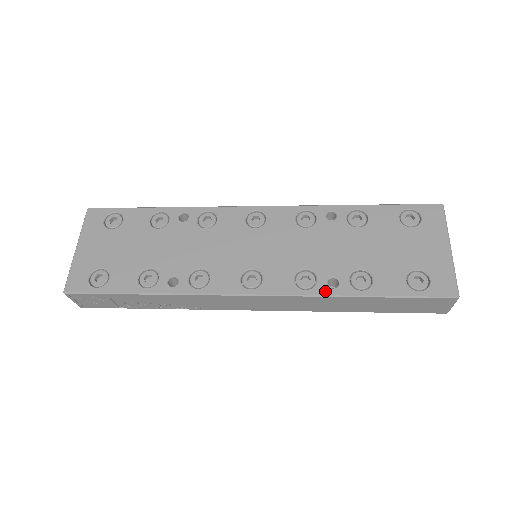
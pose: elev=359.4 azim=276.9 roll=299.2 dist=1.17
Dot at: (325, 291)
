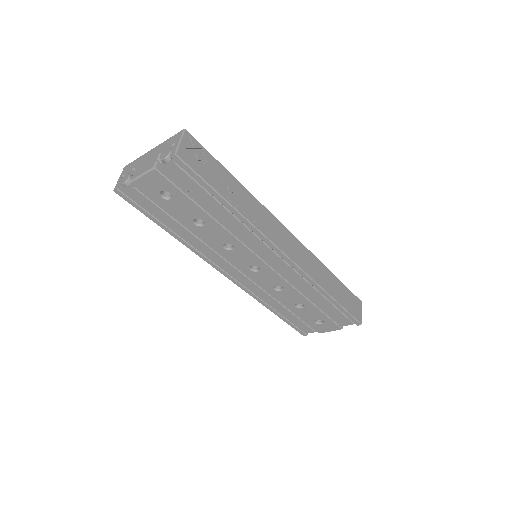
Dot at: occluded
